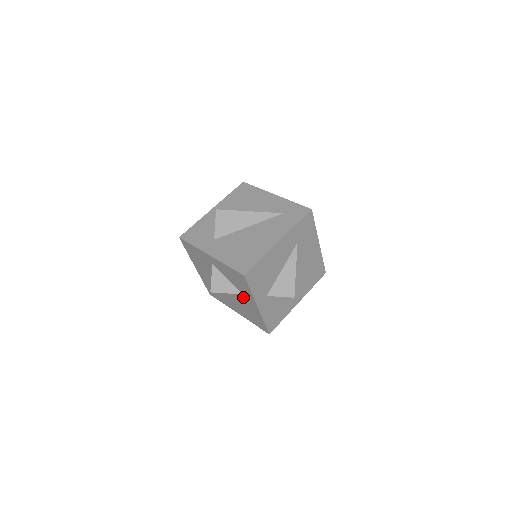
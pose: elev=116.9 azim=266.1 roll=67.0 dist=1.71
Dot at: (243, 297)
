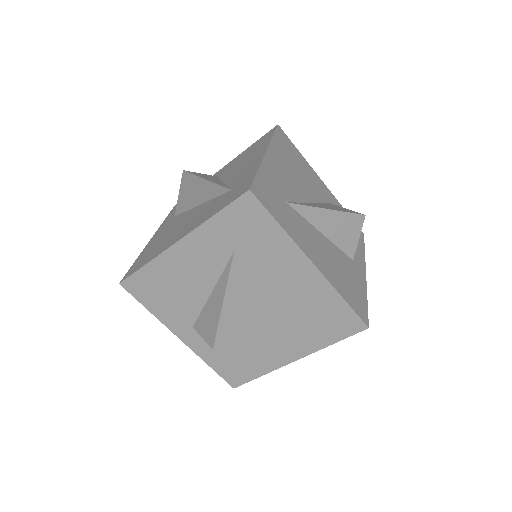
Dot at: occluded
